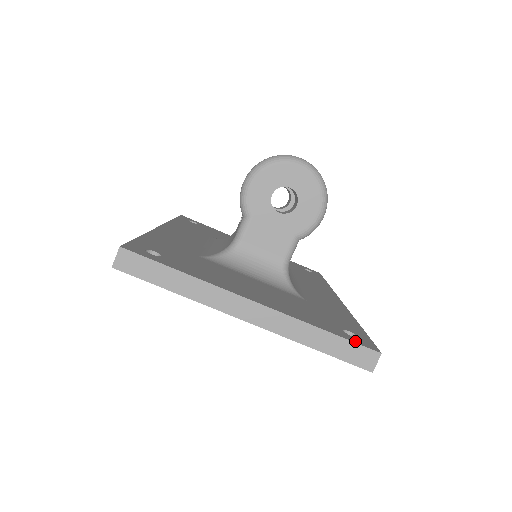
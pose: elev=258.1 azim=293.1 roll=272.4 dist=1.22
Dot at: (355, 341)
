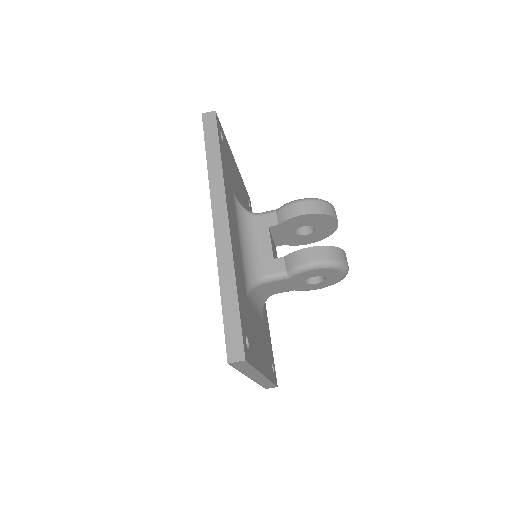
Dot at: (275, 382)
